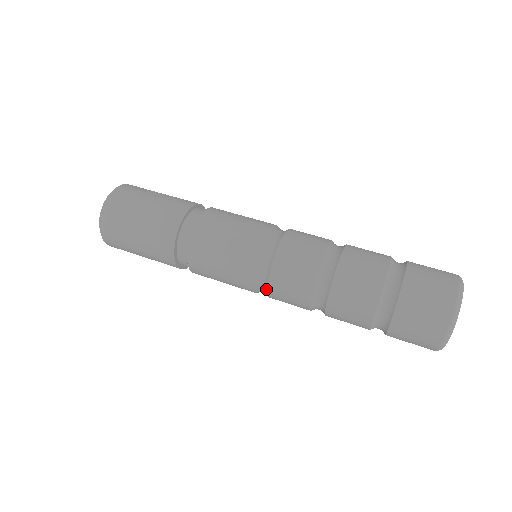
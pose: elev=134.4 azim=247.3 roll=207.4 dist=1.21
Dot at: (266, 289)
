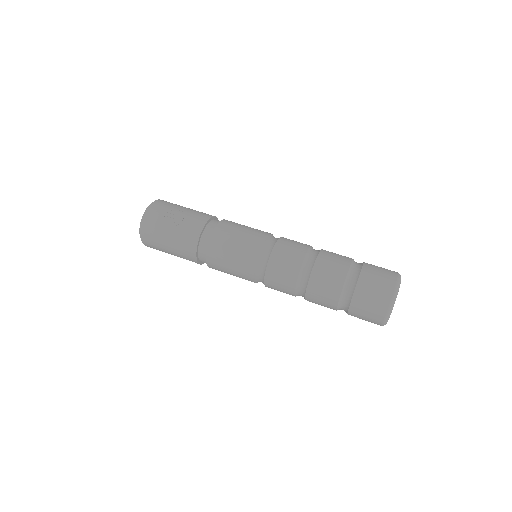
Dot at: occluded
